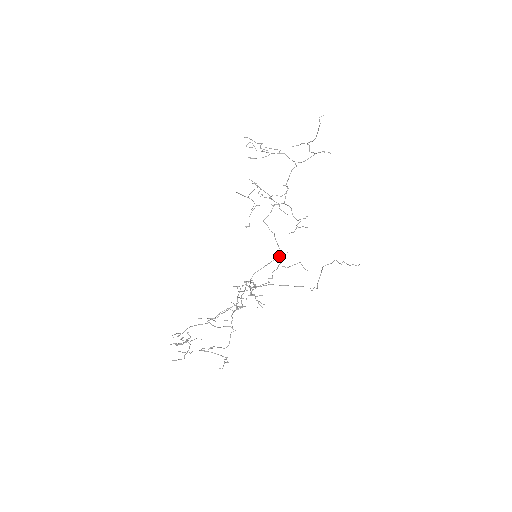
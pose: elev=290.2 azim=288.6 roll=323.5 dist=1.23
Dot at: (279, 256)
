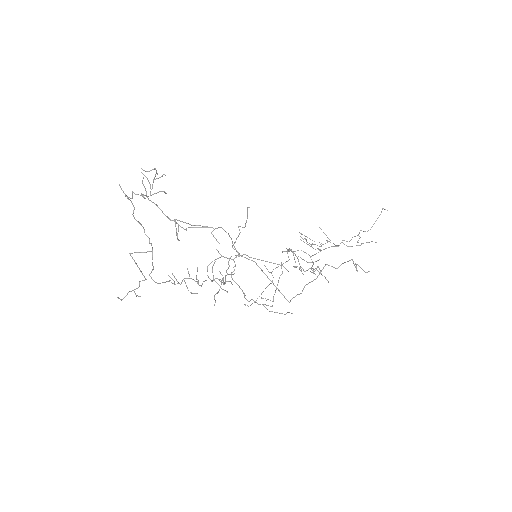
Dot at: (279, 264)
